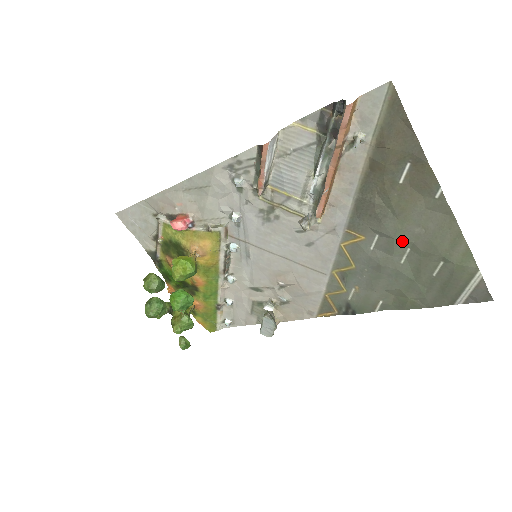
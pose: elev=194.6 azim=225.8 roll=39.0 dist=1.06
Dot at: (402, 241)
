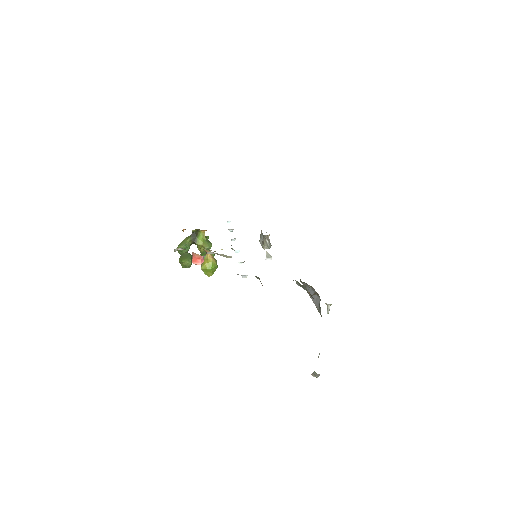
Dot at: occluded
